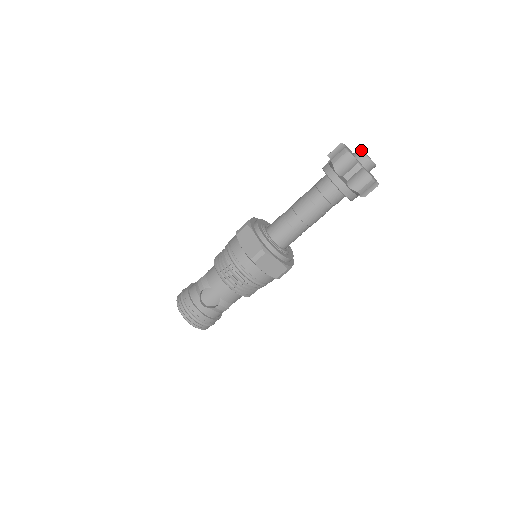
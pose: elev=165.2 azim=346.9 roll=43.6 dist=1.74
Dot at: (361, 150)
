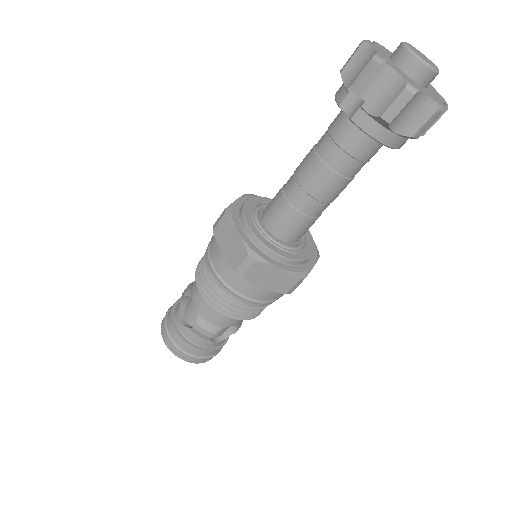
Dot at: (421, 61)
